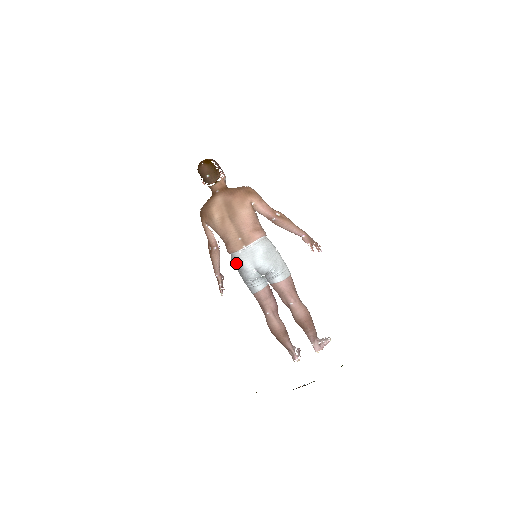
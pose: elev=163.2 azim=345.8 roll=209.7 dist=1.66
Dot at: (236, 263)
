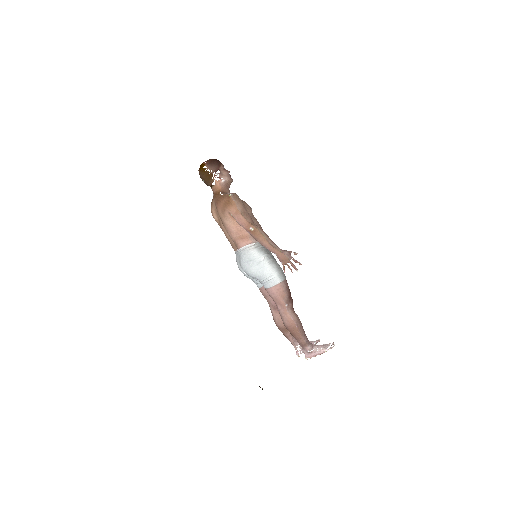
Dot at: occluded
